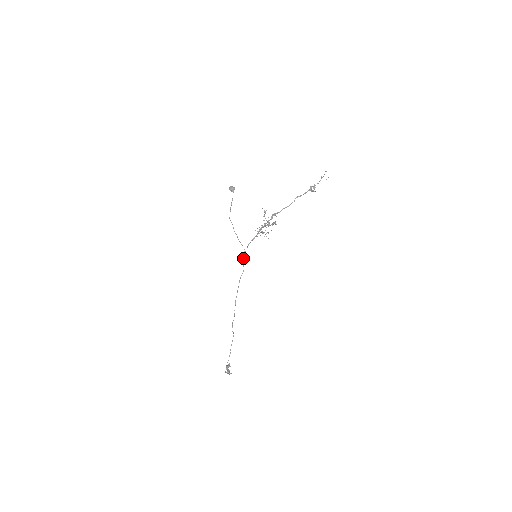
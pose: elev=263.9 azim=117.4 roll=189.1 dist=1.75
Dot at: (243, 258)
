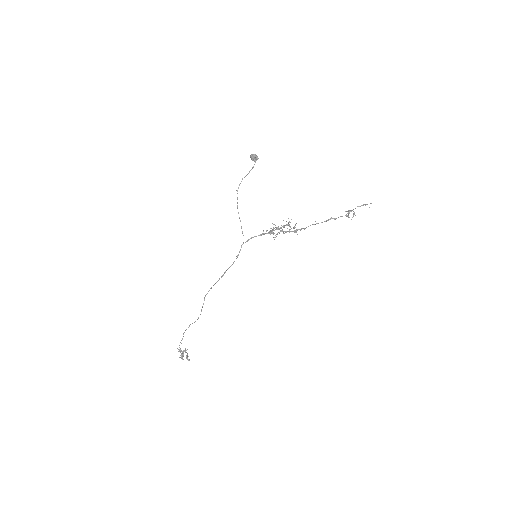
Dot at: occluded
